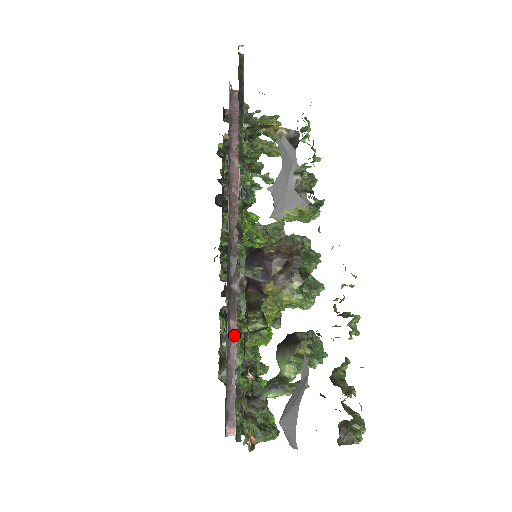
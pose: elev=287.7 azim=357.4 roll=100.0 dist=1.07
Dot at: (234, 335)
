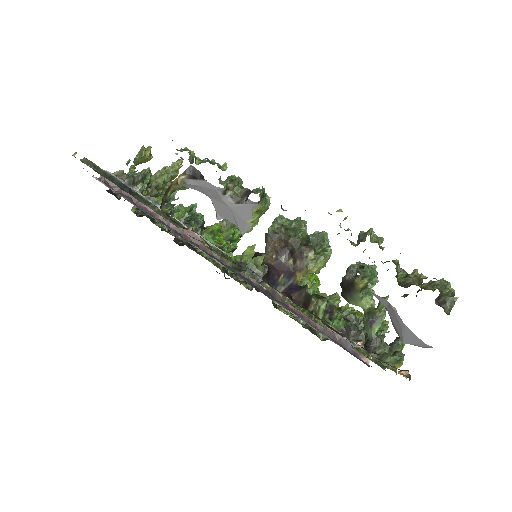
Dot at: occluded
